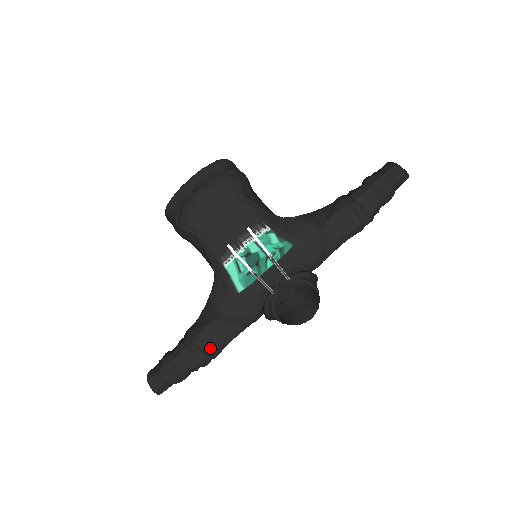
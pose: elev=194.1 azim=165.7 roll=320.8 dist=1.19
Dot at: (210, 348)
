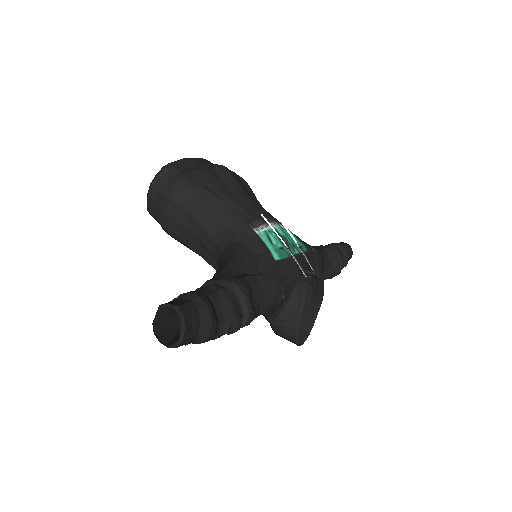
Dot at: (251, 303)
